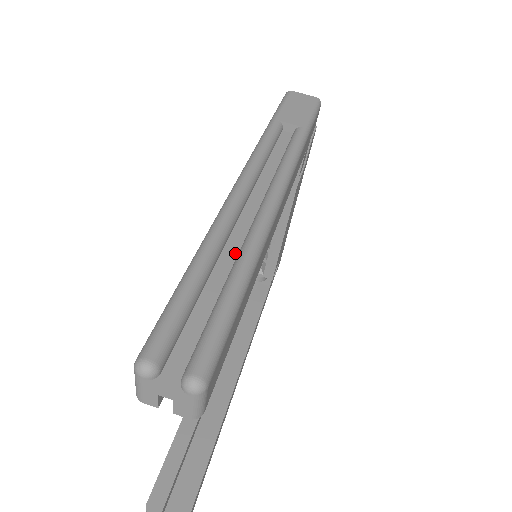
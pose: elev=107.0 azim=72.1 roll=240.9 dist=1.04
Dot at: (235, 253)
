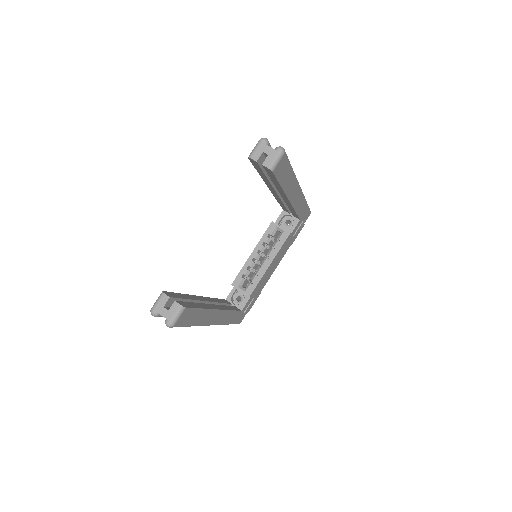
Dot at: occluded
